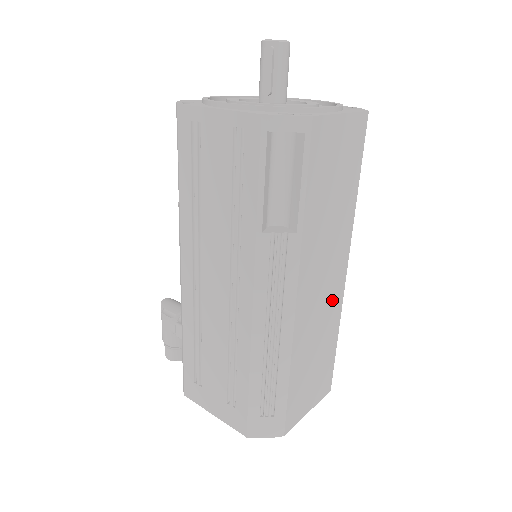
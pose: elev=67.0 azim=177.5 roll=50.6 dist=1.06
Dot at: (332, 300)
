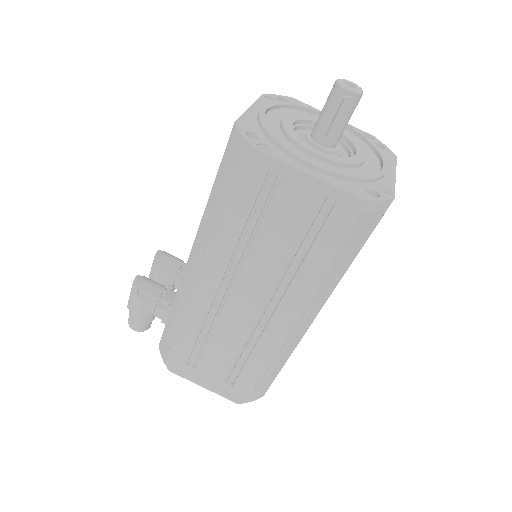
Dot at: occluded
